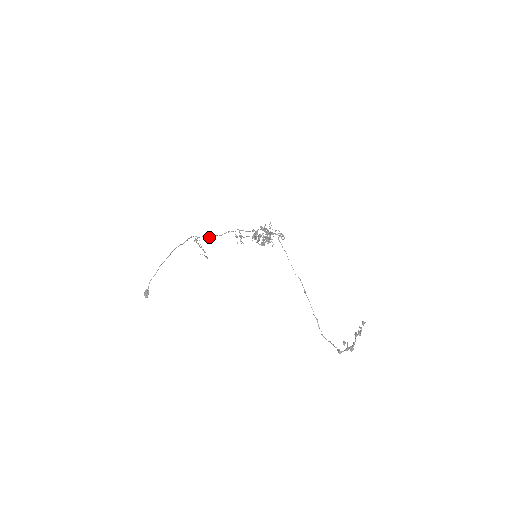
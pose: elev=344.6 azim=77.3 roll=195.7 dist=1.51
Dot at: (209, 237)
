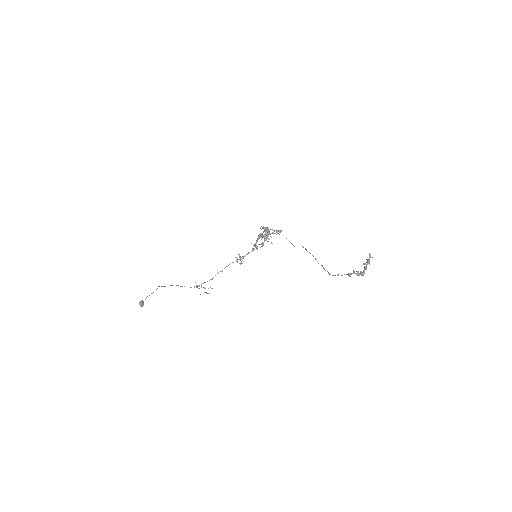
Dot at: occluded
